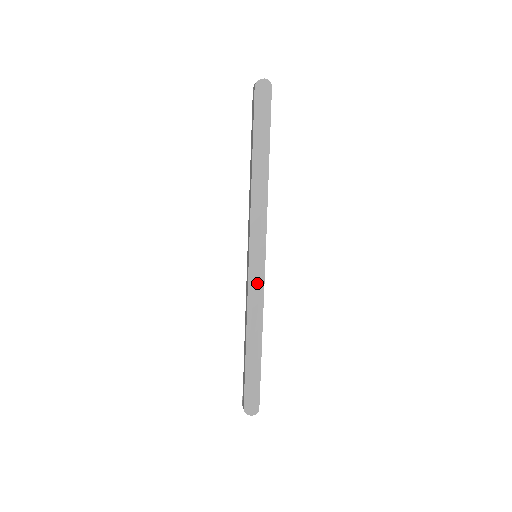
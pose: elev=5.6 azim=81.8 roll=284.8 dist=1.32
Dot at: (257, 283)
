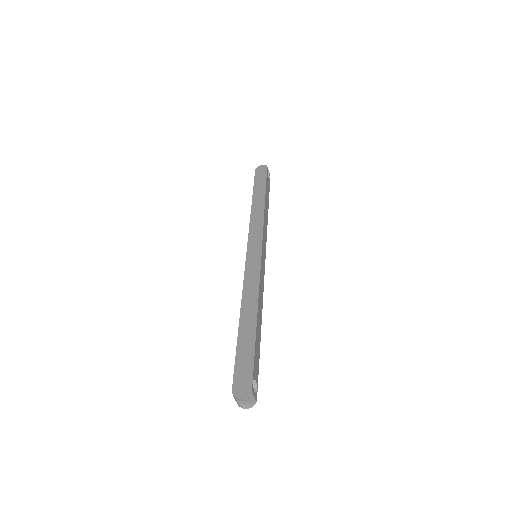
Dot at: (253, 268)
